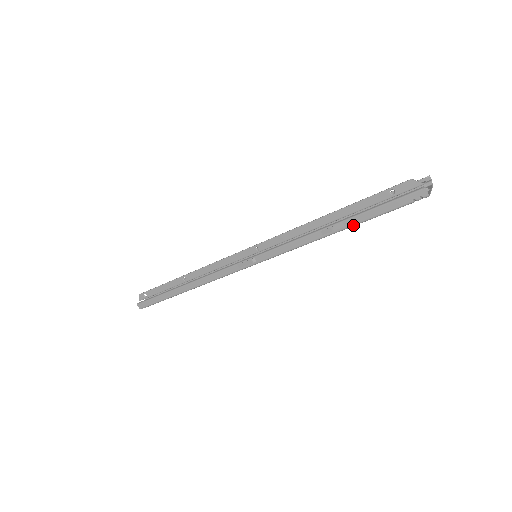
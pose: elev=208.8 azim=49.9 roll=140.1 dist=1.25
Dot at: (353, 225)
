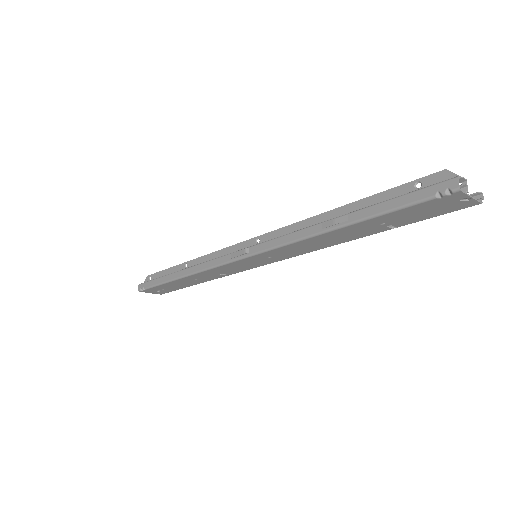
Dot at: (358, 220)
